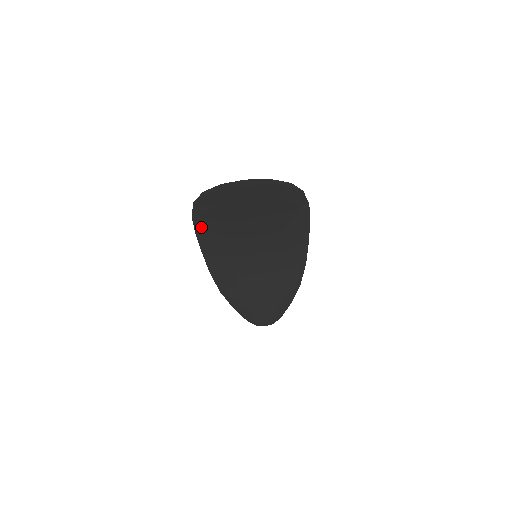
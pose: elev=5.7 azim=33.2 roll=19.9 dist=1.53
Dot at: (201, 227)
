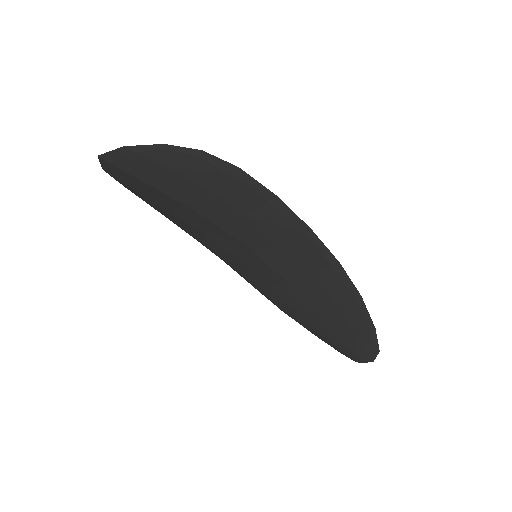
Dot at: (182, 227)
